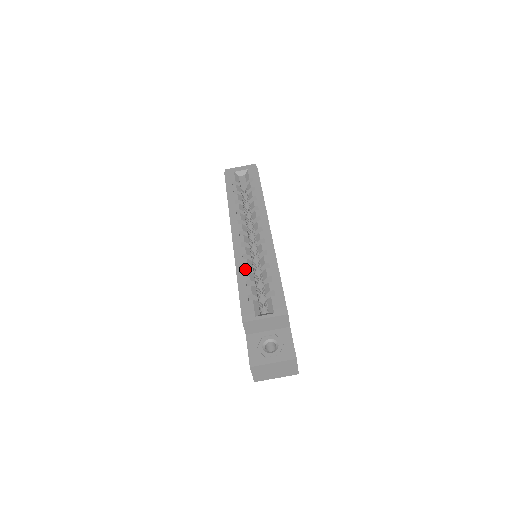
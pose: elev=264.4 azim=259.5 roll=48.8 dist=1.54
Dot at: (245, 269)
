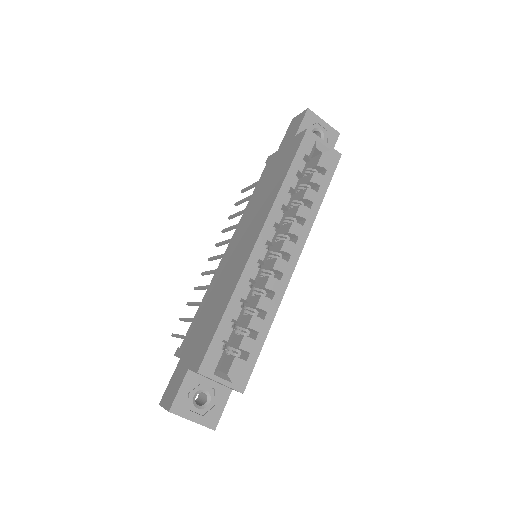
Dot at: (241, 298)
